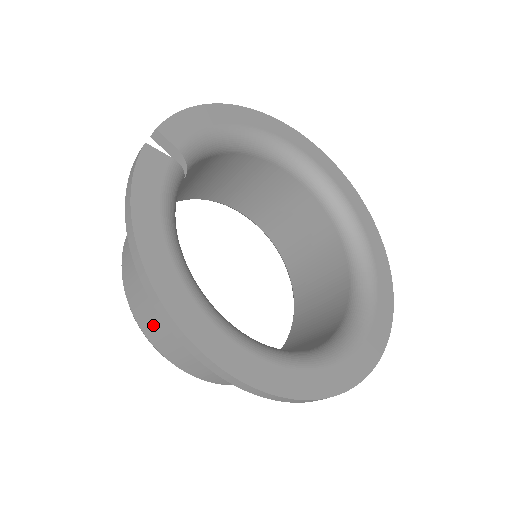
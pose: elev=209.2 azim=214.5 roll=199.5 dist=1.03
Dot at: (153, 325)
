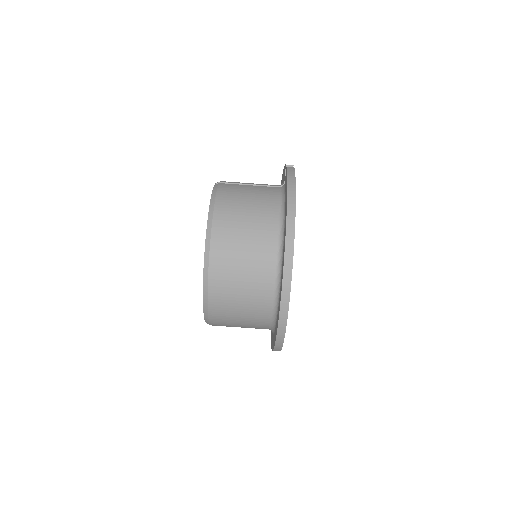
Dot at: (228, 243)
